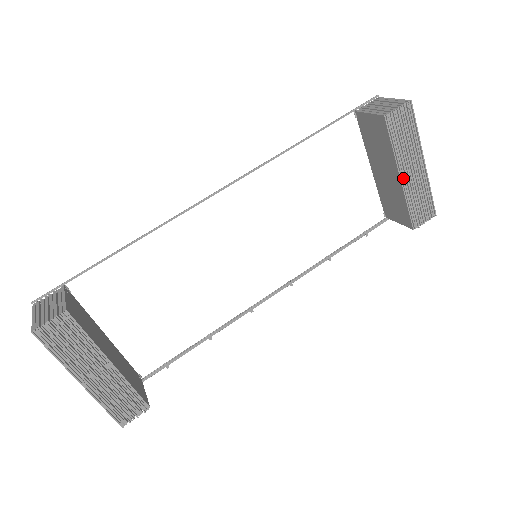
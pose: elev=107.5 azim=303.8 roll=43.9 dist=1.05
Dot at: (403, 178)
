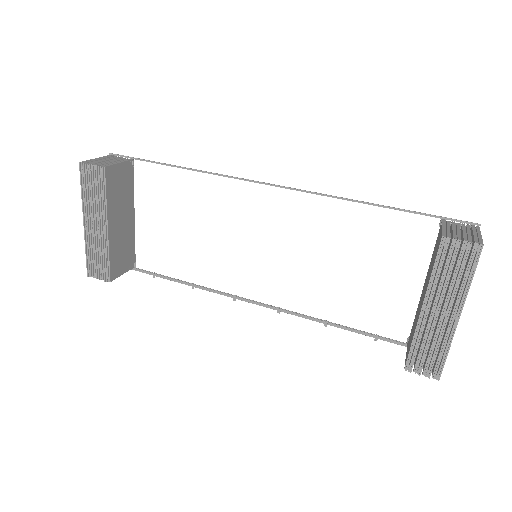
Dot at: (424, 311)
